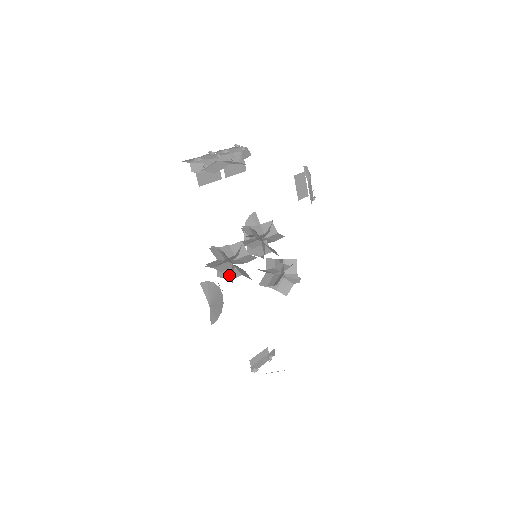
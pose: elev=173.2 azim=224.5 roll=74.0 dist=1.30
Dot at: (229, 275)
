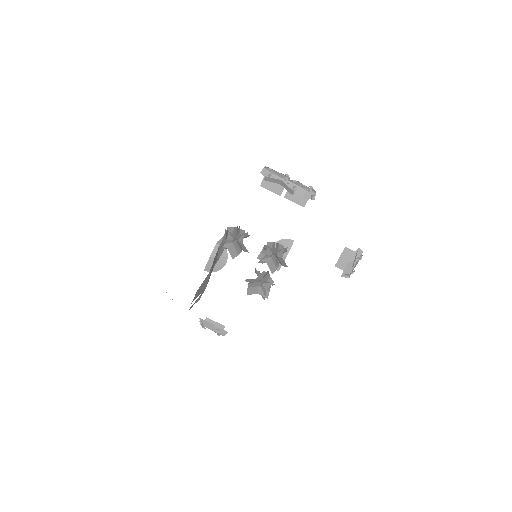
Dot at: occluded
